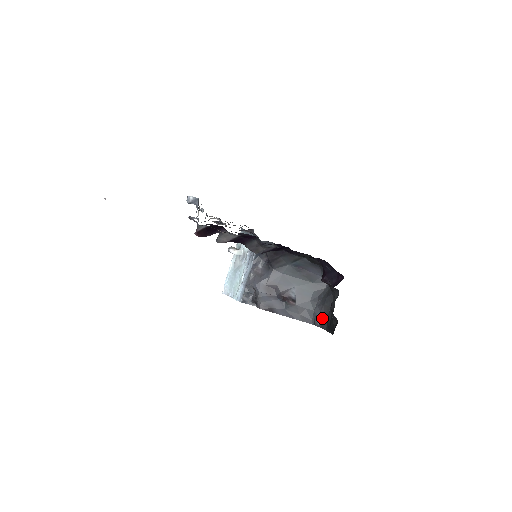
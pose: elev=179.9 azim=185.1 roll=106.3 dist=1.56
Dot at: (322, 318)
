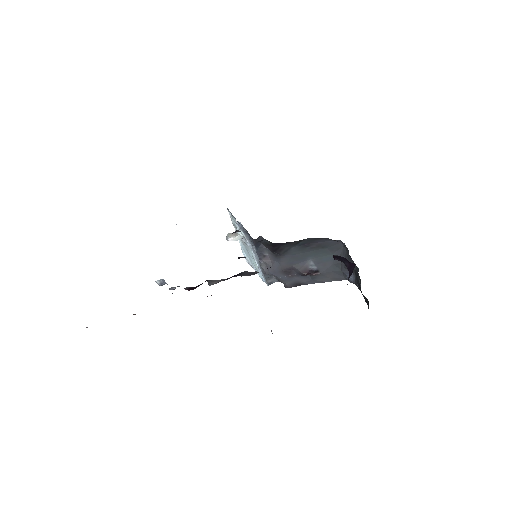
Dot at: (353, 275)
